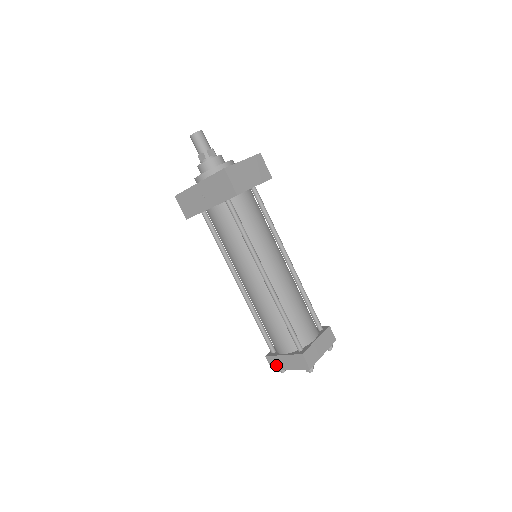
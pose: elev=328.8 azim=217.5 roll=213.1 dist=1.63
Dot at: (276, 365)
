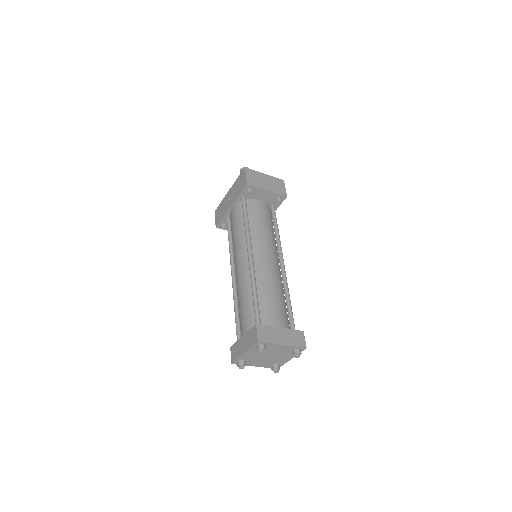
Dot at: (235, 354)
